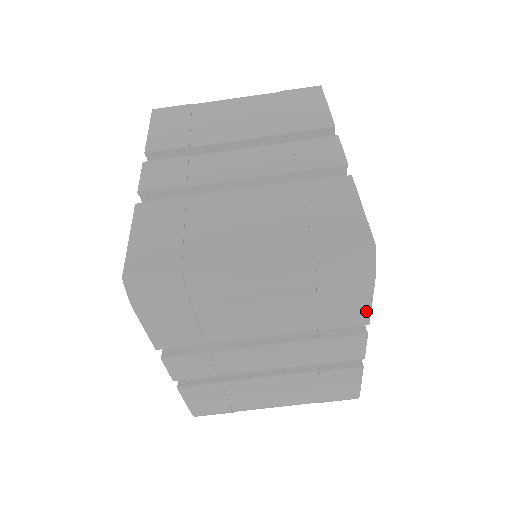
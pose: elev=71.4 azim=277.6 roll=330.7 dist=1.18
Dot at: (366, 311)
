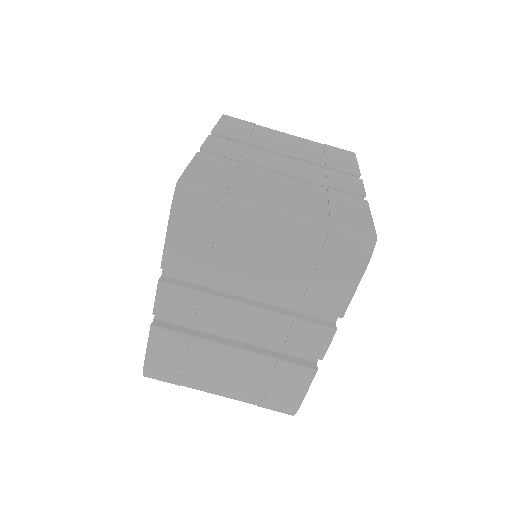
Dot at: (346, 301)
